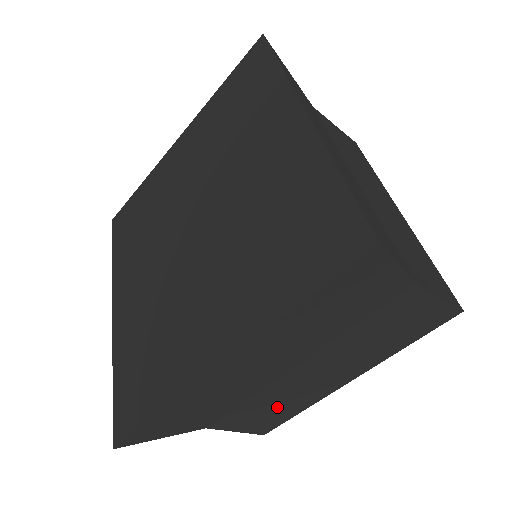
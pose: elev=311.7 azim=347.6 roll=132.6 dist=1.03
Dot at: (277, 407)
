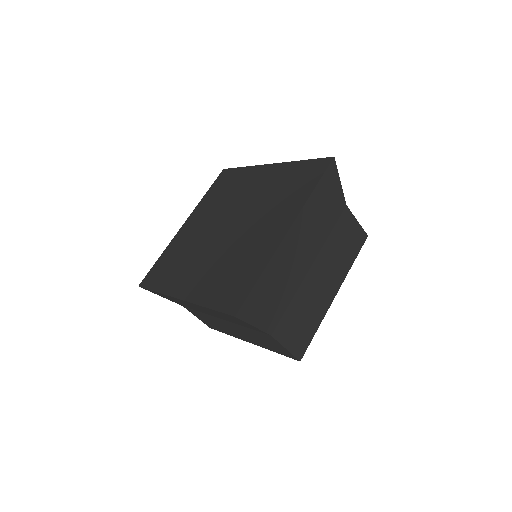
Dot at: (305, 317)
